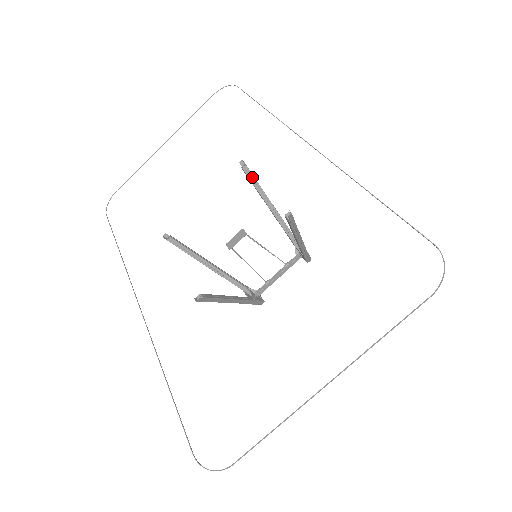
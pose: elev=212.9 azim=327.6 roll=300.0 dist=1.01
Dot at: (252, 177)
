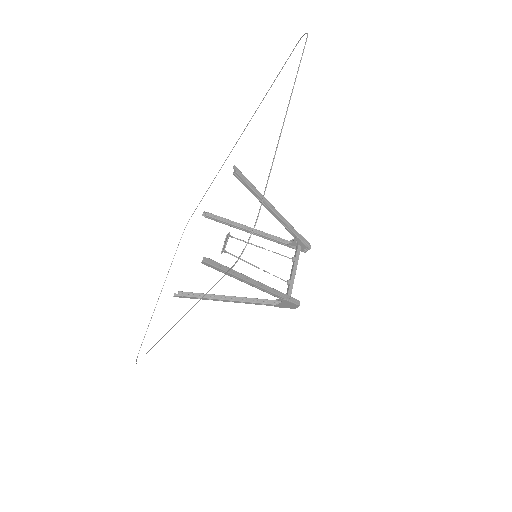
Dot at: (217, 217)
